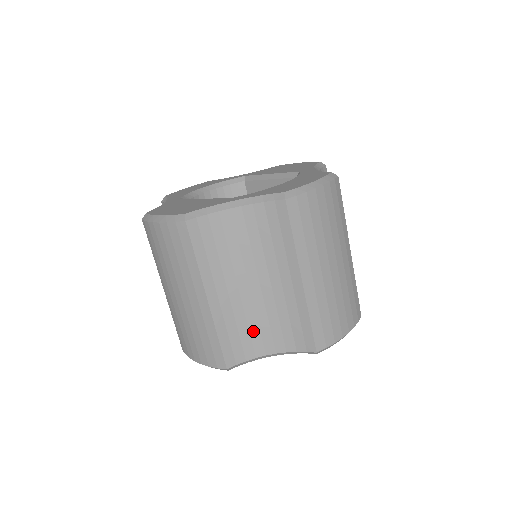
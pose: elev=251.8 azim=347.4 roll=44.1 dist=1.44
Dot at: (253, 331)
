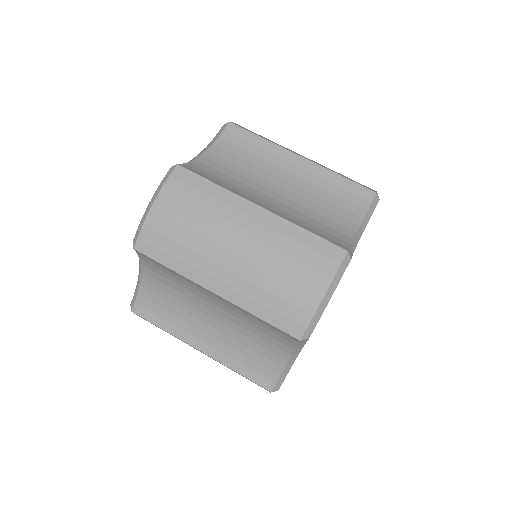
Dot at: (322, 221)
